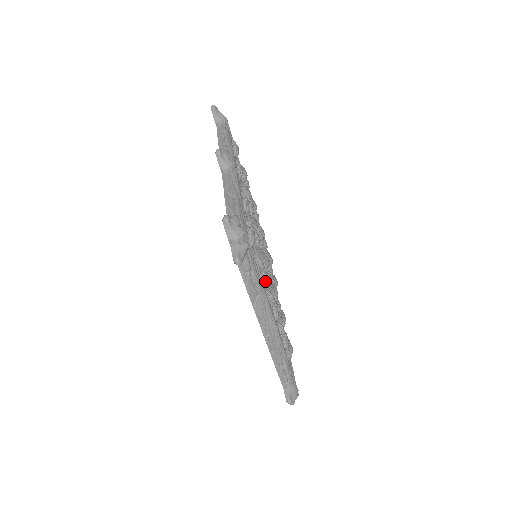
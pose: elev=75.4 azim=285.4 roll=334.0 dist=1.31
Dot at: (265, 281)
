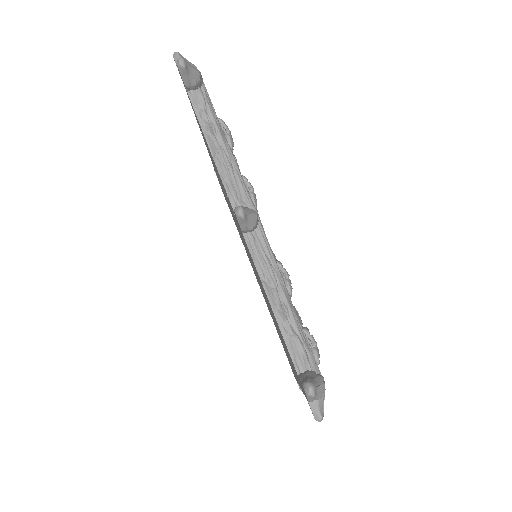
Dot at: occluded
